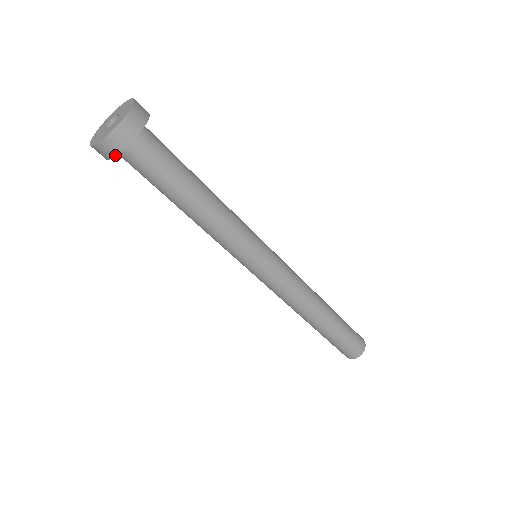
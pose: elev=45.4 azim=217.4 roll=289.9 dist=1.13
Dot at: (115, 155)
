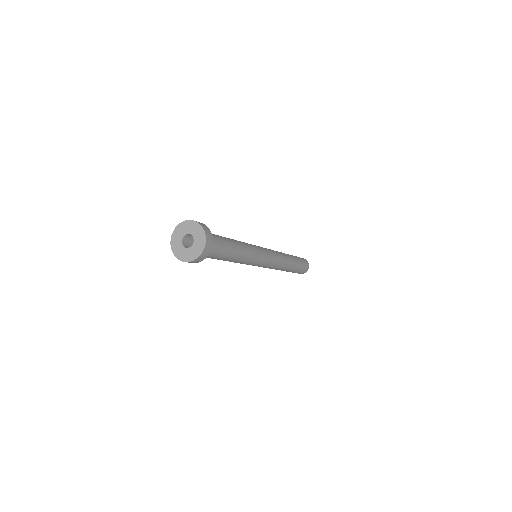
Dot at: occluded
